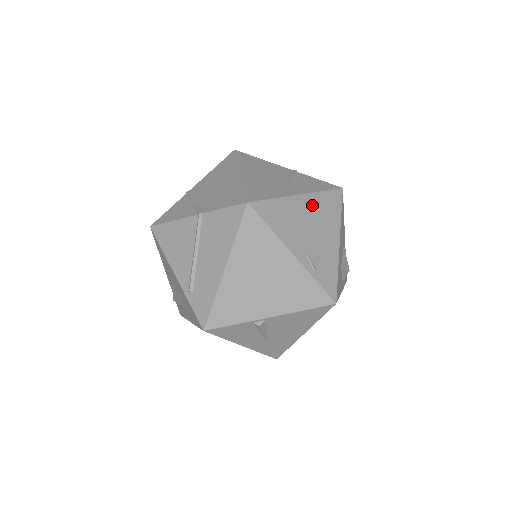
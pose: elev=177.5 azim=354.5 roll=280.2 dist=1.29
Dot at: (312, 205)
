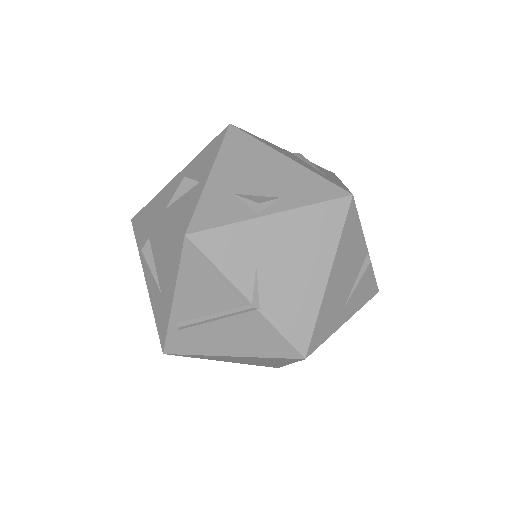
Dot at: occluded
